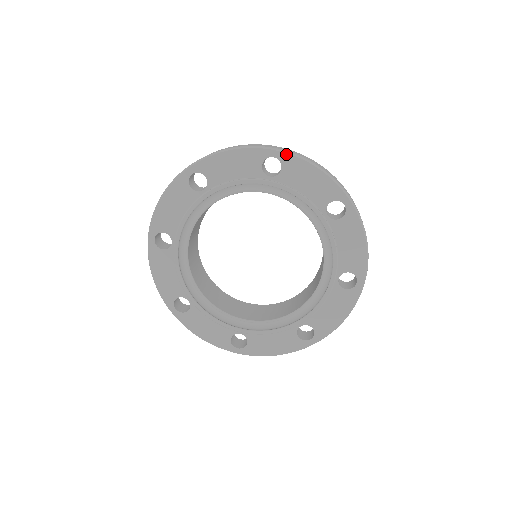
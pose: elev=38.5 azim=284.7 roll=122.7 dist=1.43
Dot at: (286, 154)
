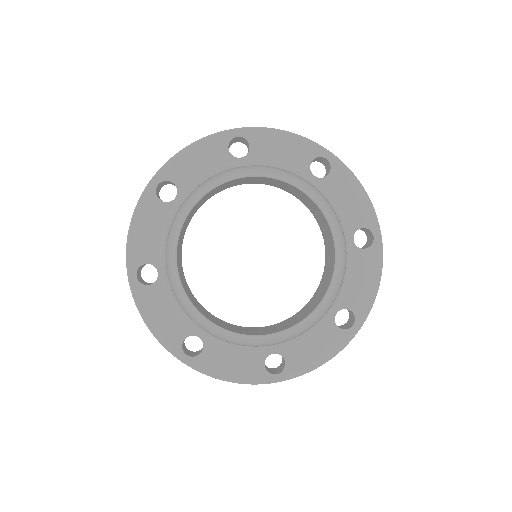
Dot at: (249, 129)
